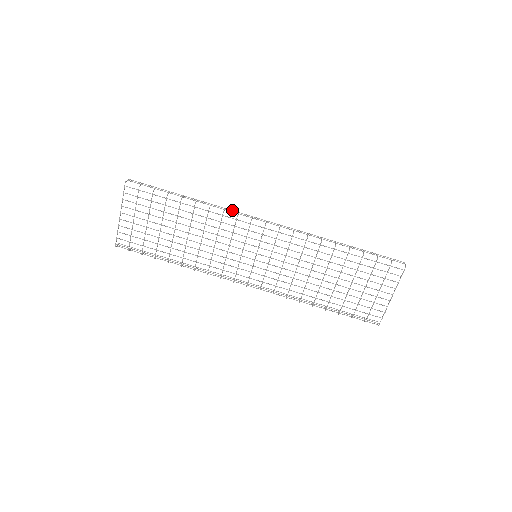
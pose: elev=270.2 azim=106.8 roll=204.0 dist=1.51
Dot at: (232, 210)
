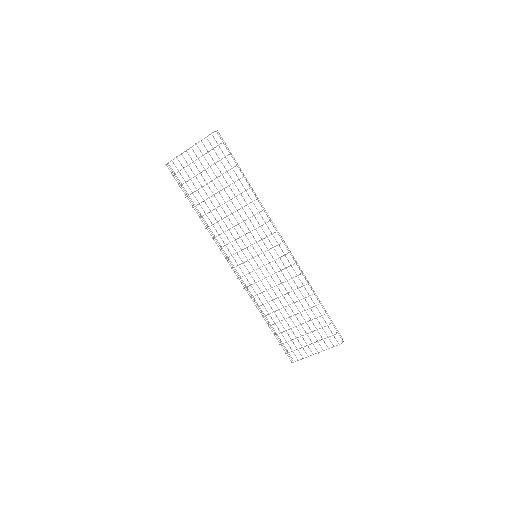
Dot at: occluded
